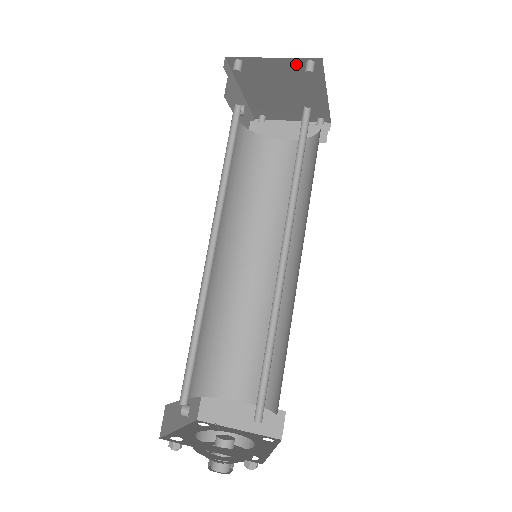
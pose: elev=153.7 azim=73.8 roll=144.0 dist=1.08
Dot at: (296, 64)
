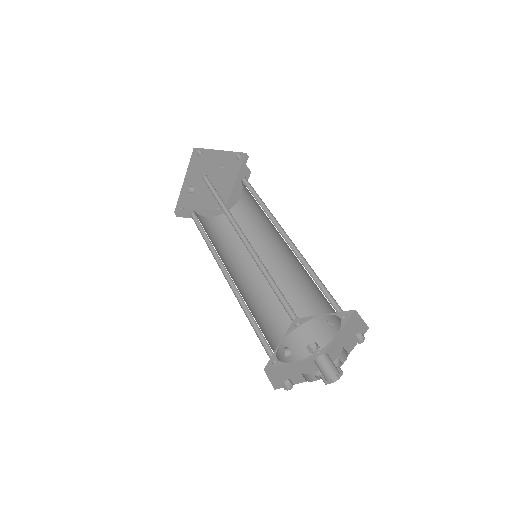
Dot at: (230, 157)
